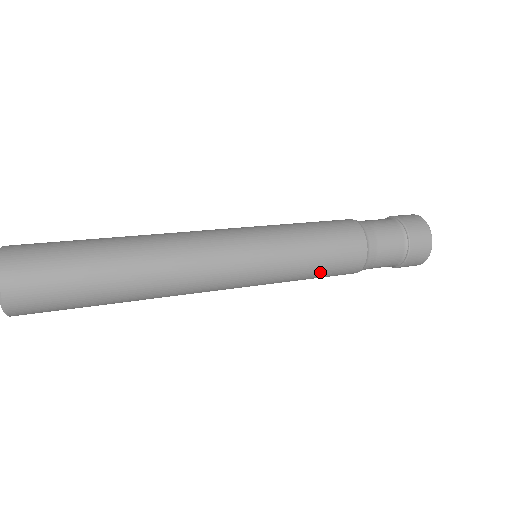
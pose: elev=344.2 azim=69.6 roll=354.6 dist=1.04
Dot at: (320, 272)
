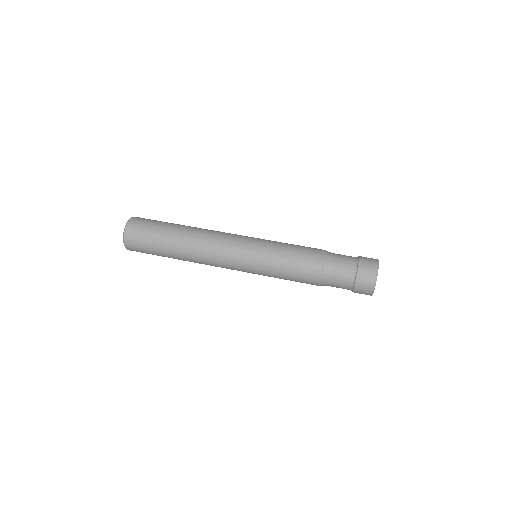
Dot at: occluded
